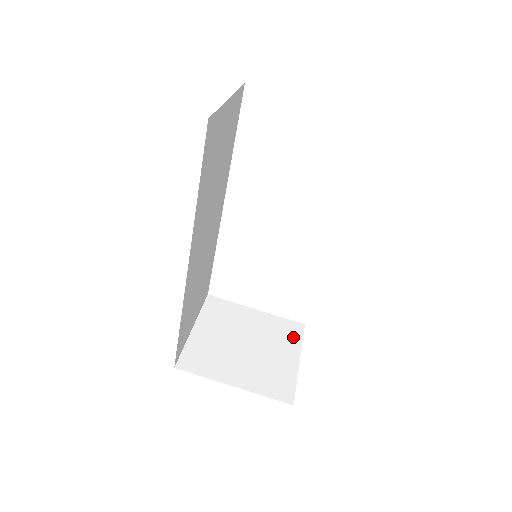
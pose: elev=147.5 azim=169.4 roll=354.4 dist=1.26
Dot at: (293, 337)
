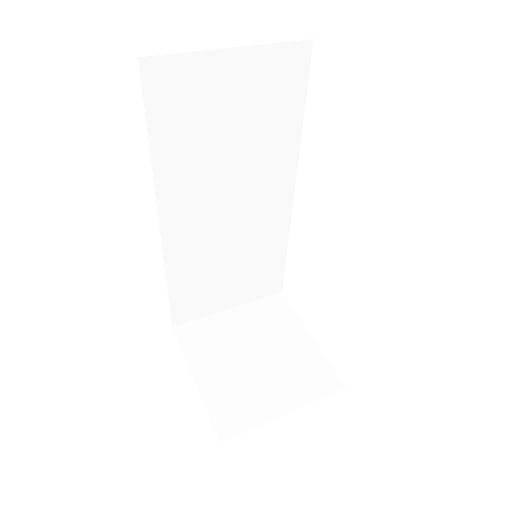
Dot at: (313, 388)
